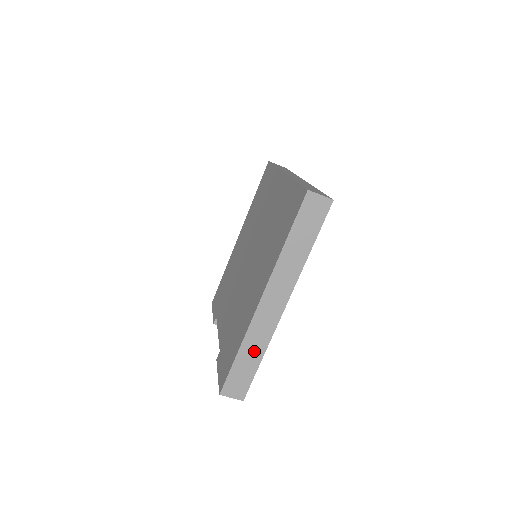
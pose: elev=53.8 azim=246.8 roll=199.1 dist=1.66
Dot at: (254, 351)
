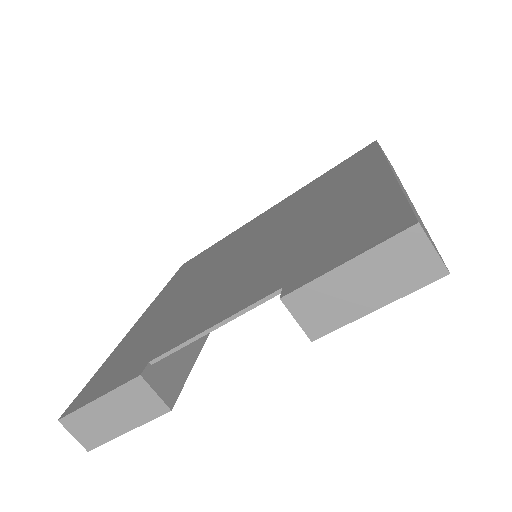
Dot at: (415, 211)
